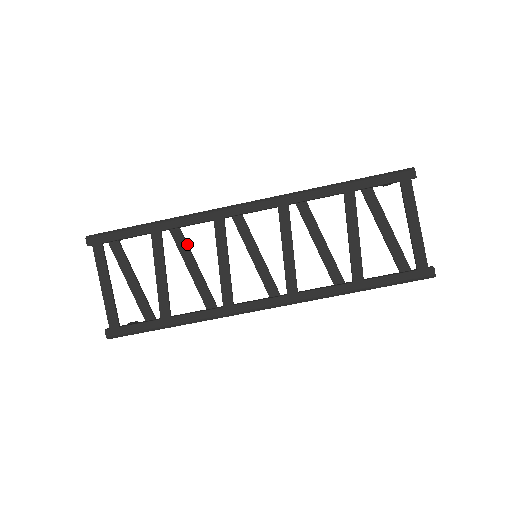
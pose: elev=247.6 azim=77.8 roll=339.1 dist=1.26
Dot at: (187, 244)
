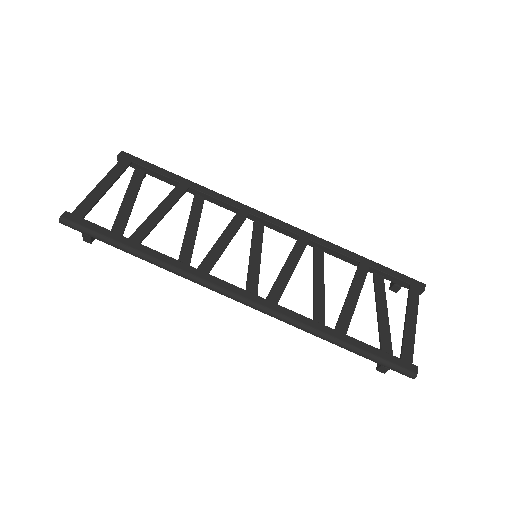
Dot at: occluded
